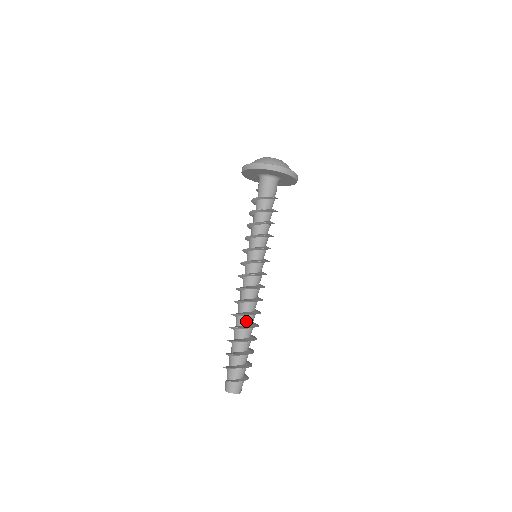
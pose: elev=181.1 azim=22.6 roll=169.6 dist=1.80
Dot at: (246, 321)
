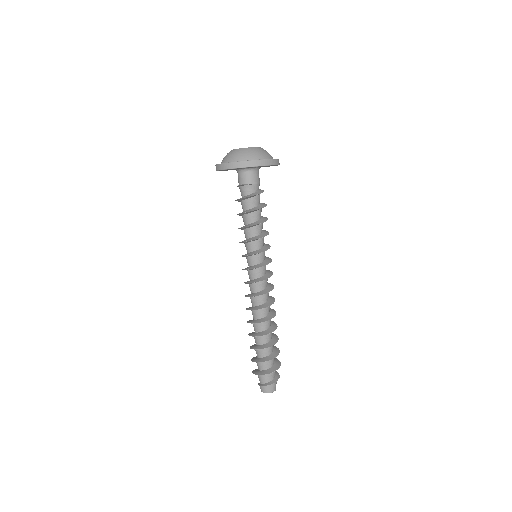
Dot at: (270, 323)
